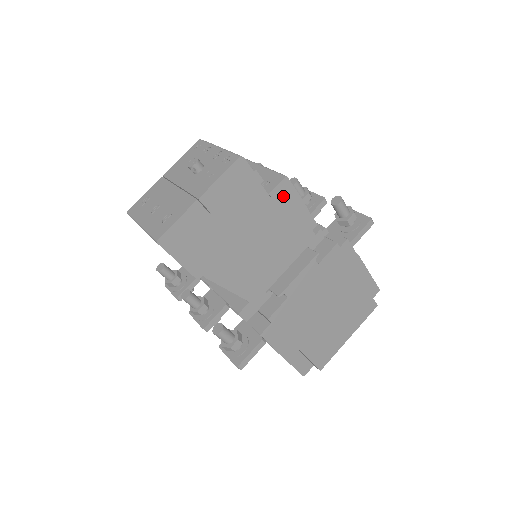
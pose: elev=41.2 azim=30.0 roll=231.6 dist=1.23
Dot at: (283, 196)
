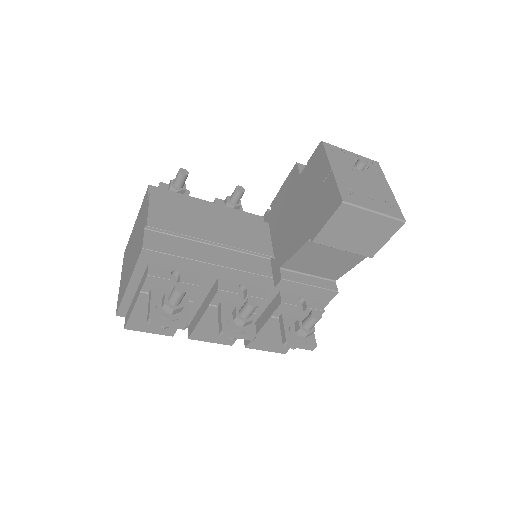
Dot at: occluded
